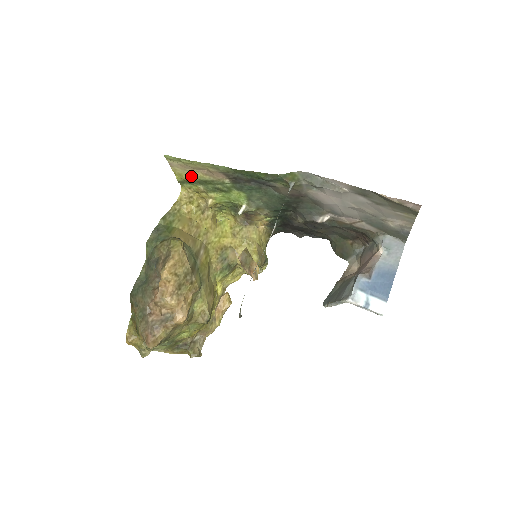
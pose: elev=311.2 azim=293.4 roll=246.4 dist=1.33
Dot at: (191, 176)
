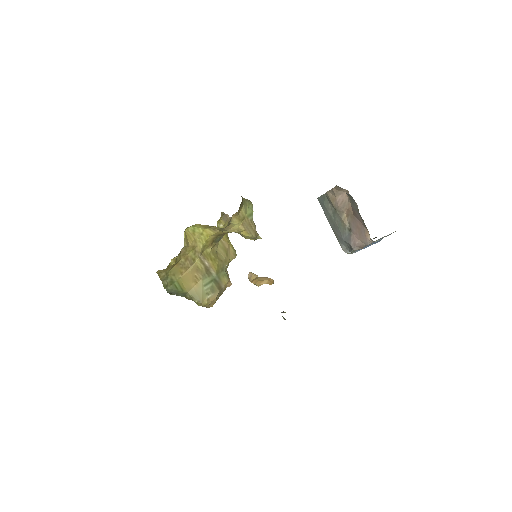
Dot at: occluded
